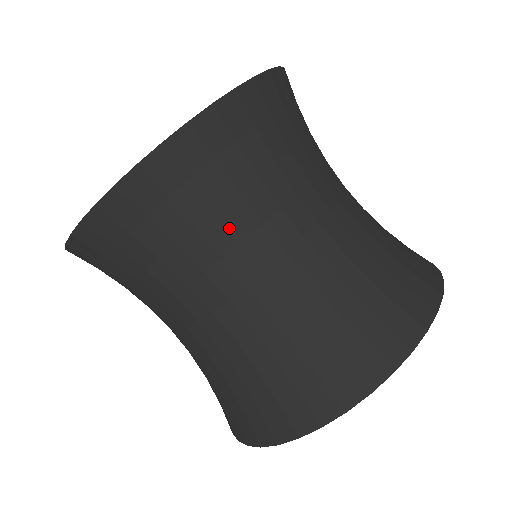
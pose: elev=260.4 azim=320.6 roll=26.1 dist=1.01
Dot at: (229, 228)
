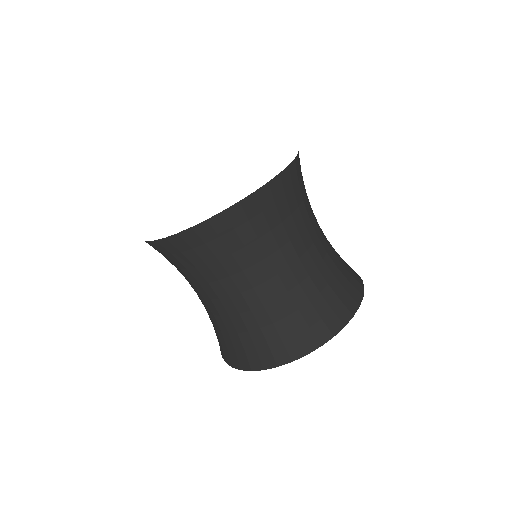
Dot at: (262, 249)
